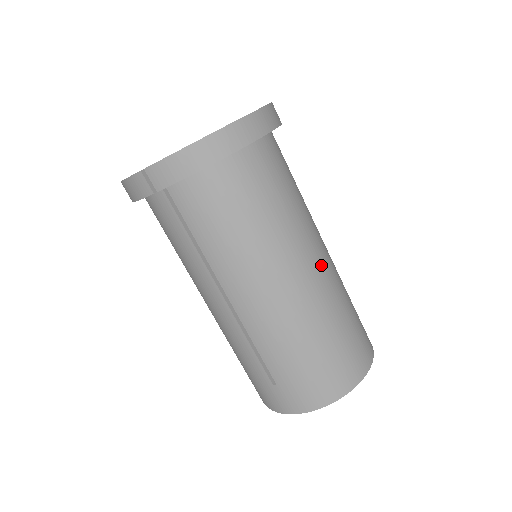
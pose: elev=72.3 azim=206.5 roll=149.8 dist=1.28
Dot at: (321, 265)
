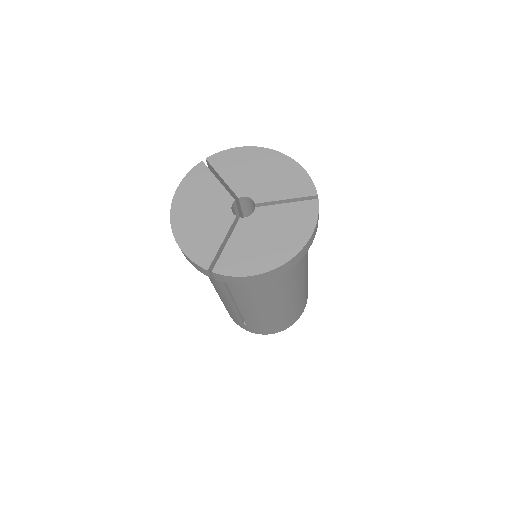
Dot at: occluded
